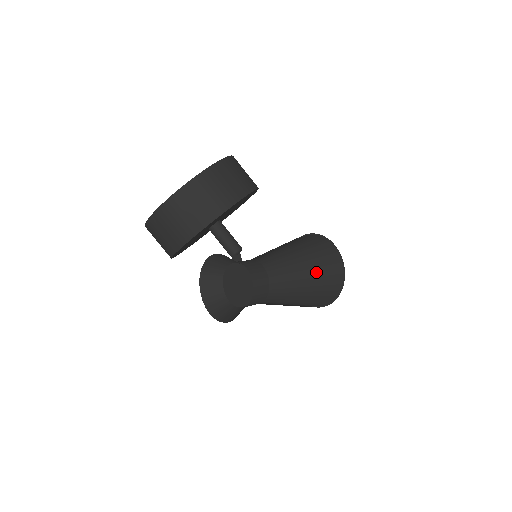
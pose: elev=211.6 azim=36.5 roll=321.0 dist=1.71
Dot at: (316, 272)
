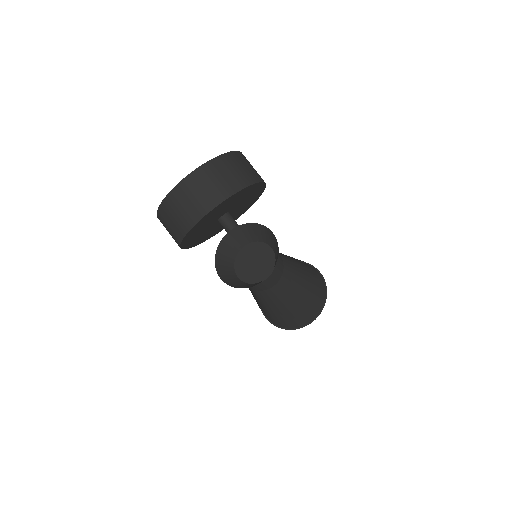
Dot at: (309, 276)
